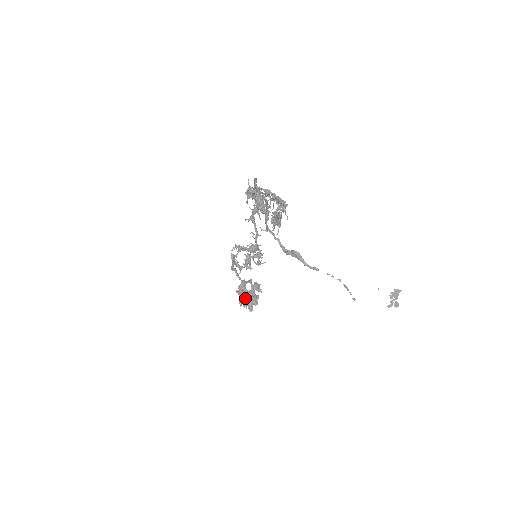
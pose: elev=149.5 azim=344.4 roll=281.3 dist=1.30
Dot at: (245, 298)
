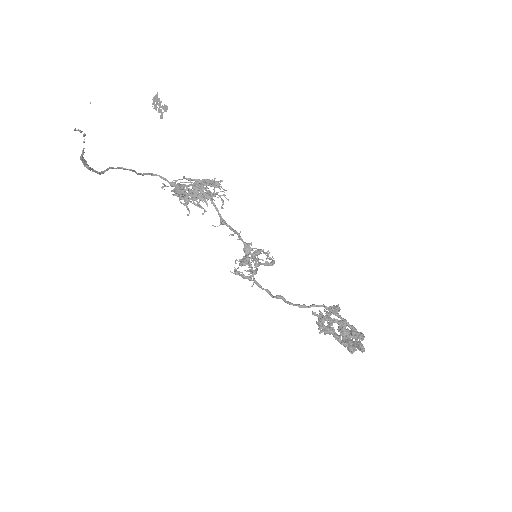
Dot at: (350, 340)
